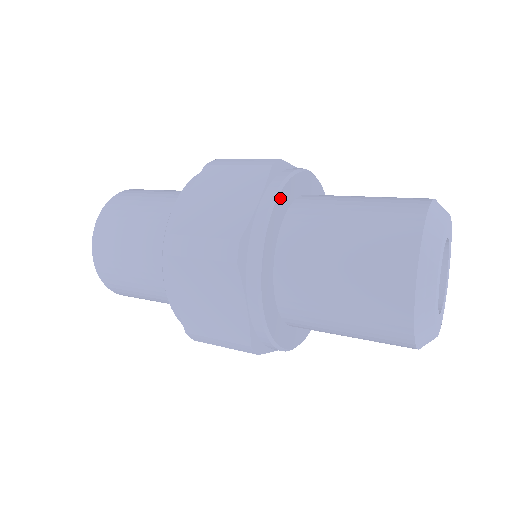
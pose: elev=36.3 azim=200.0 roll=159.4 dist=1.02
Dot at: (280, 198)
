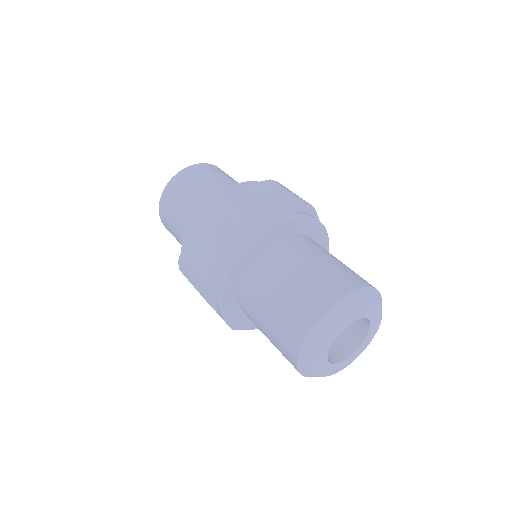
Dot at: (239, 262)
